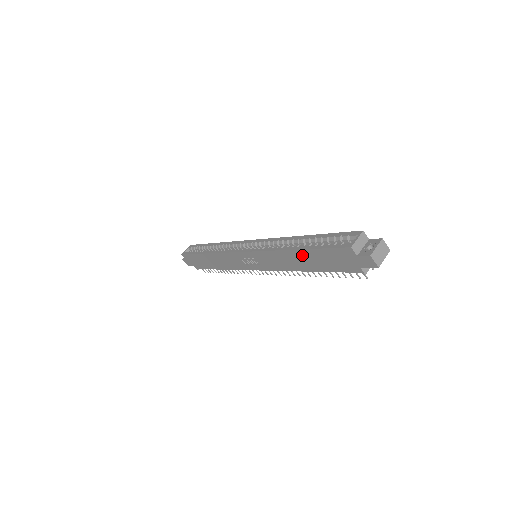
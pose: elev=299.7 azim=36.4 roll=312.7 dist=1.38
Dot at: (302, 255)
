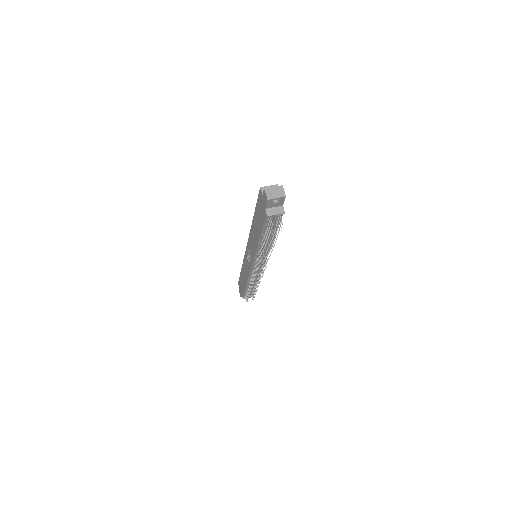
Dot at: (255, 221)
